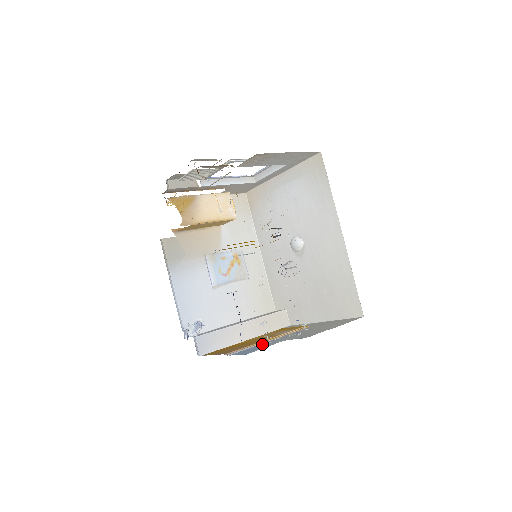
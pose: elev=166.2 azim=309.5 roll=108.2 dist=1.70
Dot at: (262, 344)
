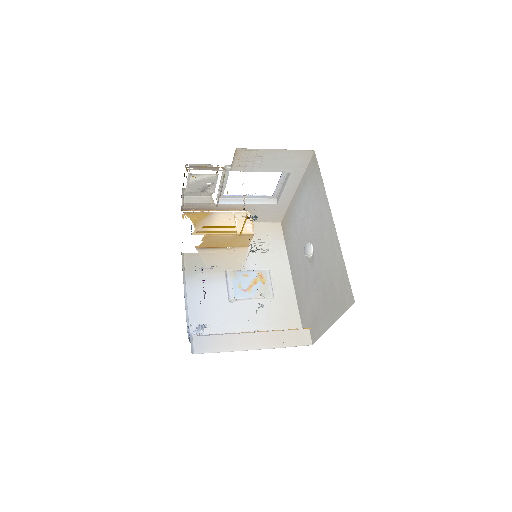
Dot at: occluded
